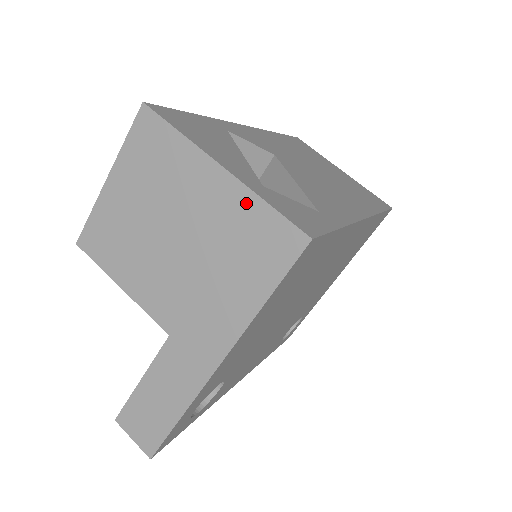
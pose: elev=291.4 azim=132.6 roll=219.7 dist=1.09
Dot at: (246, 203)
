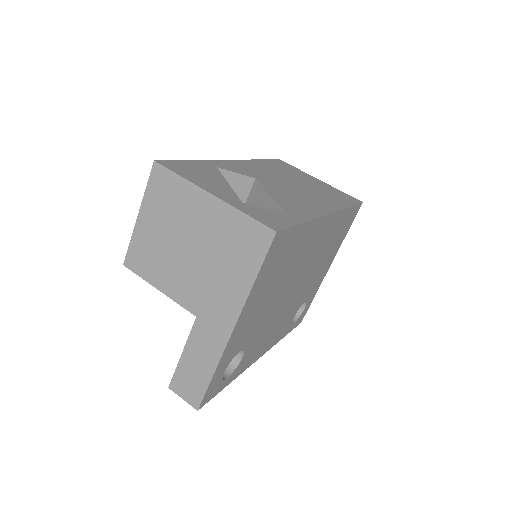
Dot at: (231, 216)
